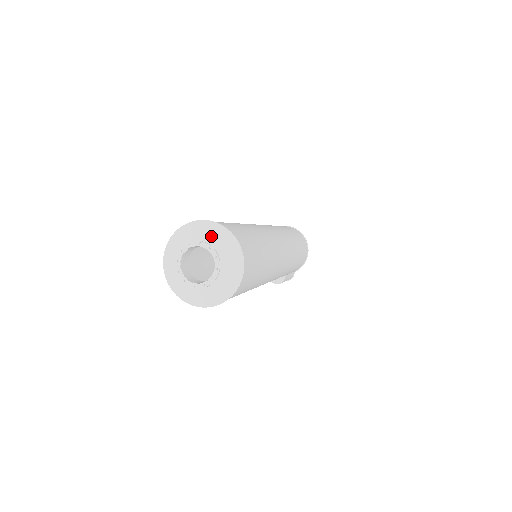
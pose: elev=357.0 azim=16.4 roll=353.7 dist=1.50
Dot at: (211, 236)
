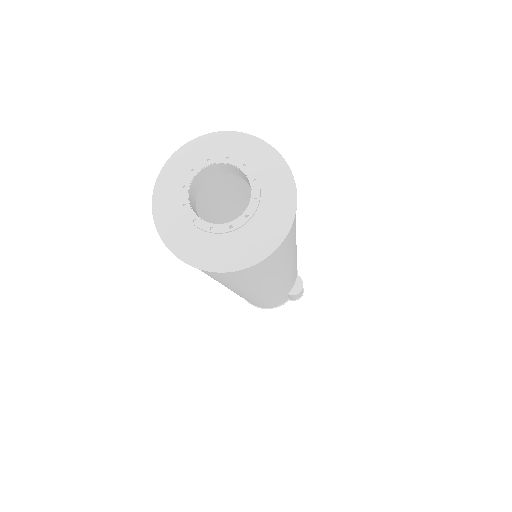
Dot at: occluded
